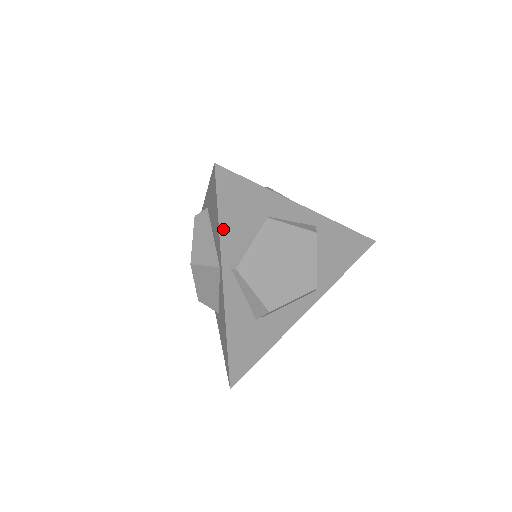
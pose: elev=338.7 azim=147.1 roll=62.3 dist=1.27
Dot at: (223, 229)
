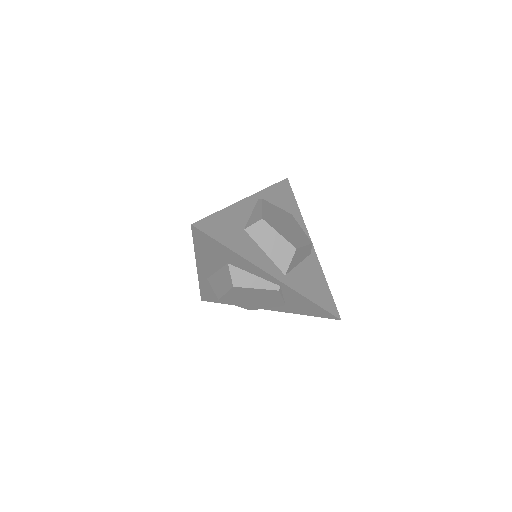
Dot at: (270, 189)
